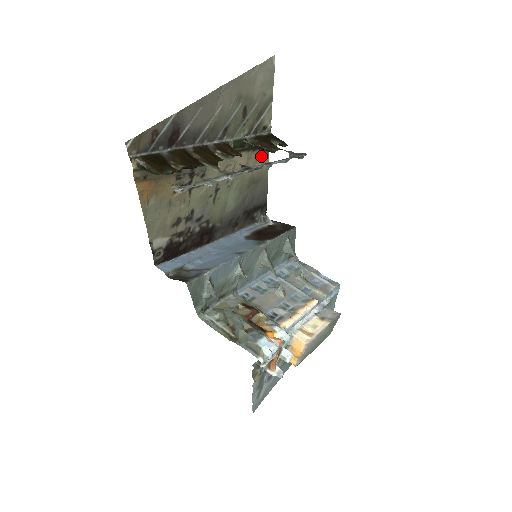
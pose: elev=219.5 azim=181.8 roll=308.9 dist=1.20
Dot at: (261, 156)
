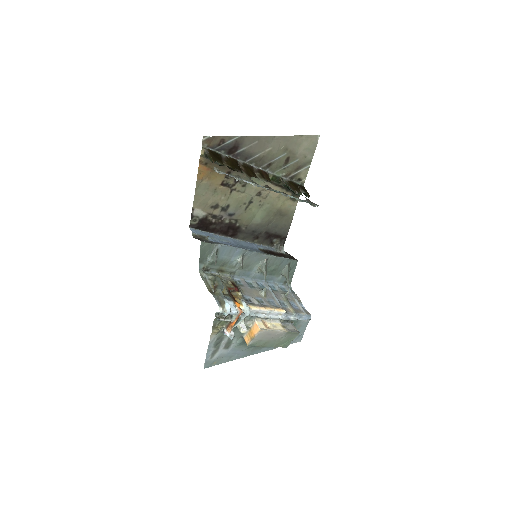
Dot at: (292, 198)
